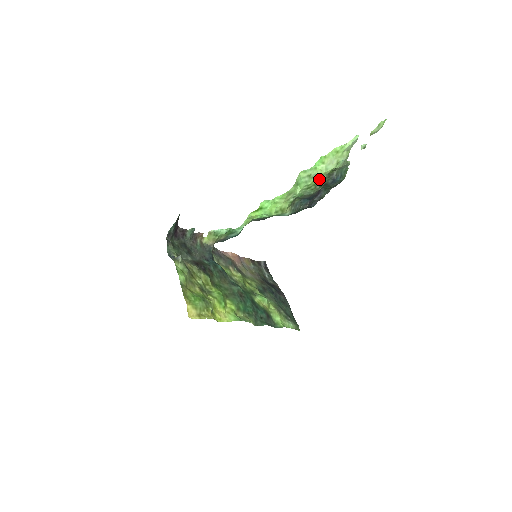
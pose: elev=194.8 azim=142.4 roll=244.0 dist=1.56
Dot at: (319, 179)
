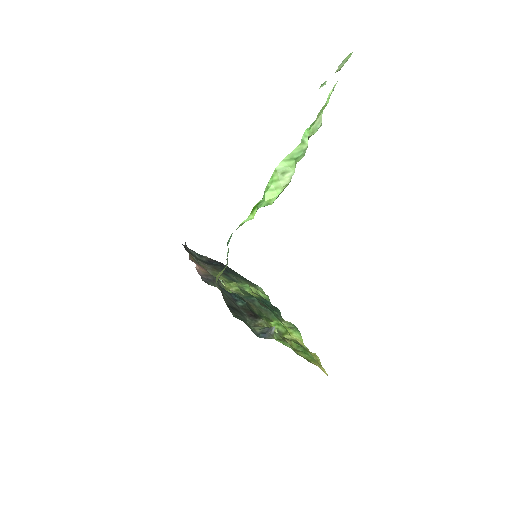
Dot at: occluded
